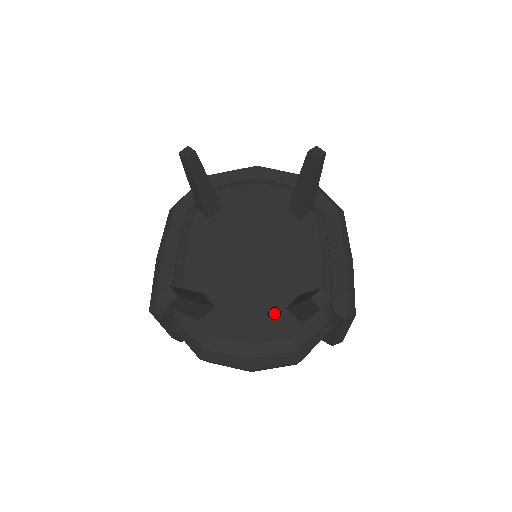
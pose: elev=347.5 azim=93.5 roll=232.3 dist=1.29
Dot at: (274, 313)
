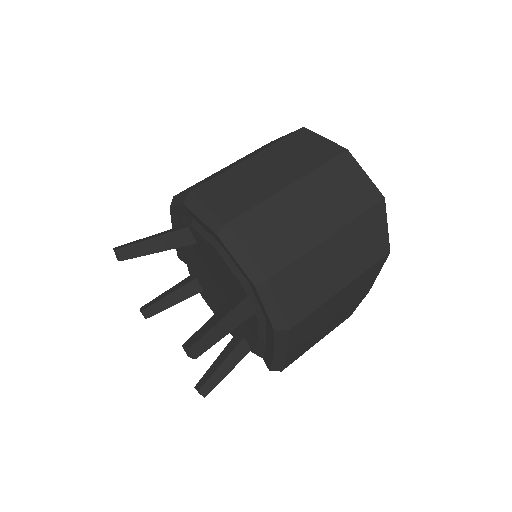
Dot at: occluded
